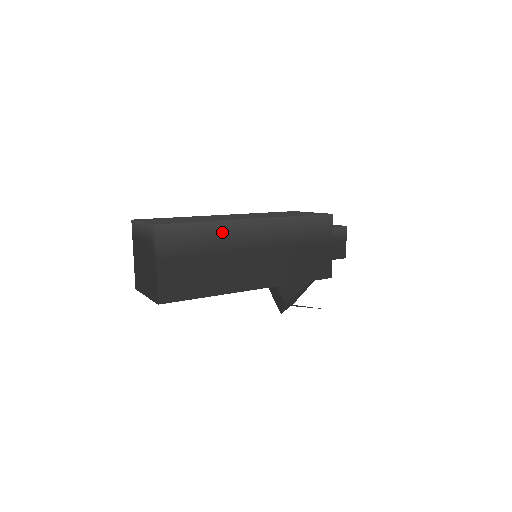
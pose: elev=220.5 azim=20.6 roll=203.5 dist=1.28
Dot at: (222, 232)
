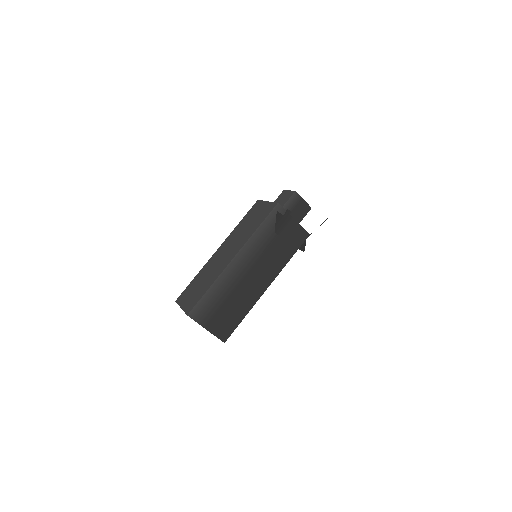
Dot at: (223, 282)
